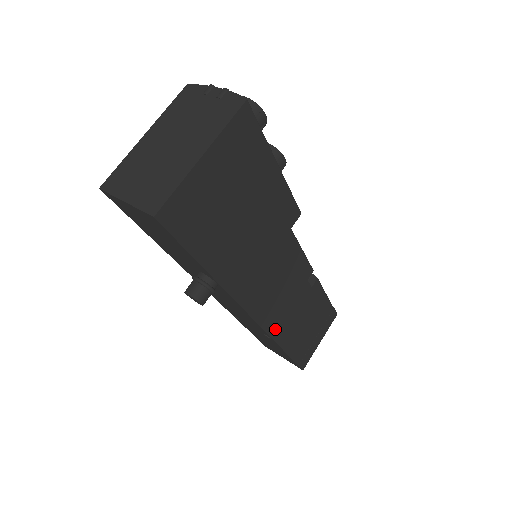
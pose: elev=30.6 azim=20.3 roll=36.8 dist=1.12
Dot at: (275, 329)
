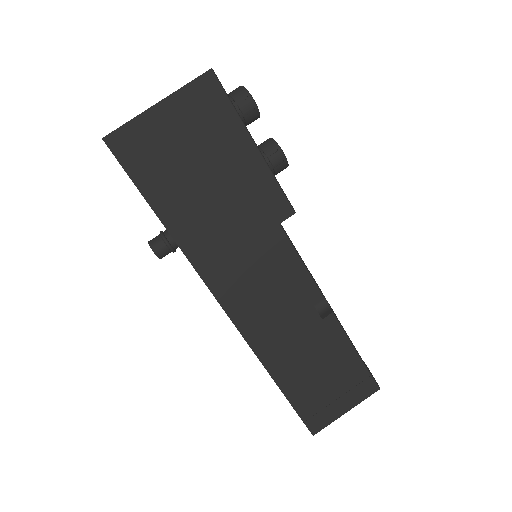
Dot at: (258, 342)
